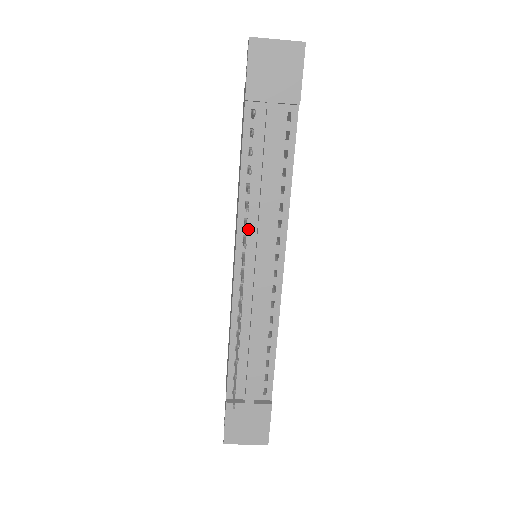
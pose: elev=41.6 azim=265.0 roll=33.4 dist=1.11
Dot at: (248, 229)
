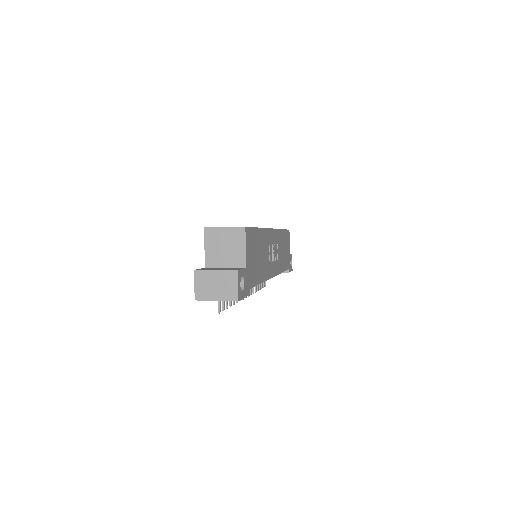
Dot at: occluded
